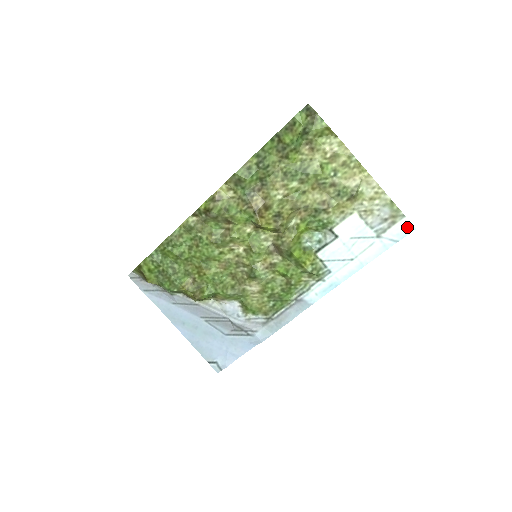
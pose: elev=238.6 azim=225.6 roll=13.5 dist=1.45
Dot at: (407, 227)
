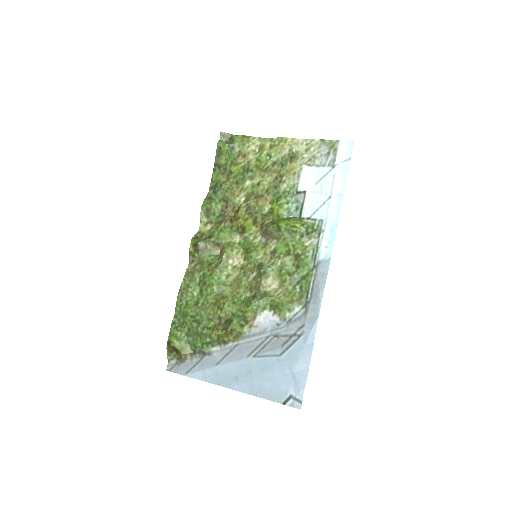
Dot at: (347, 144)
